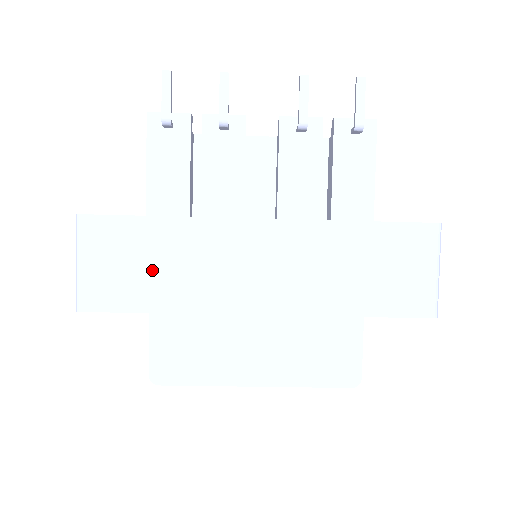
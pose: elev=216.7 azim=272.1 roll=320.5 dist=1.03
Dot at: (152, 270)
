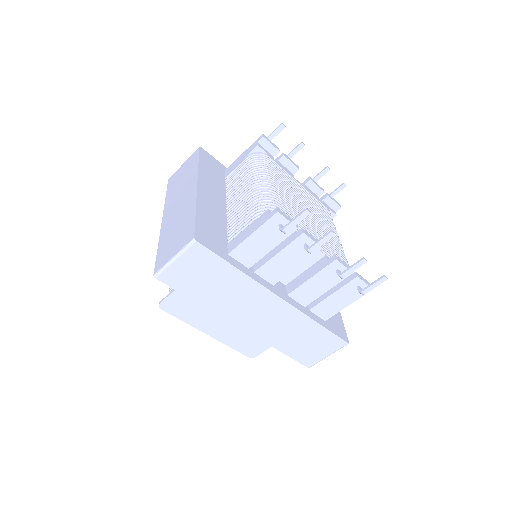
Dot at: (210, 285)
